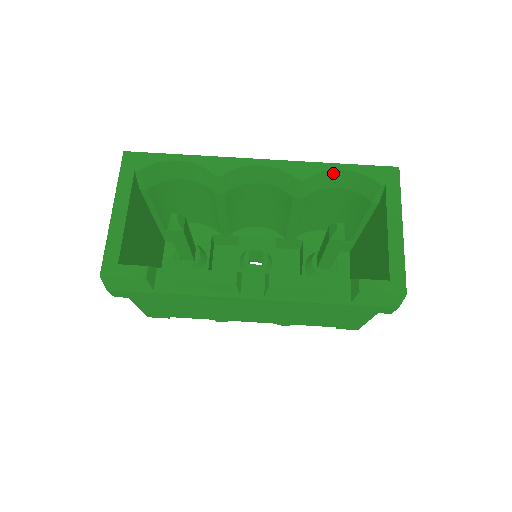
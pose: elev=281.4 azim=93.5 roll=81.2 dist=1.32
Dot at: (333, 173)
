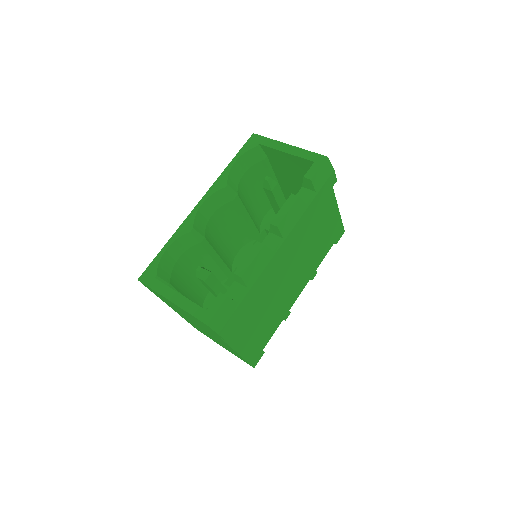
Dot at: (234, 168)
